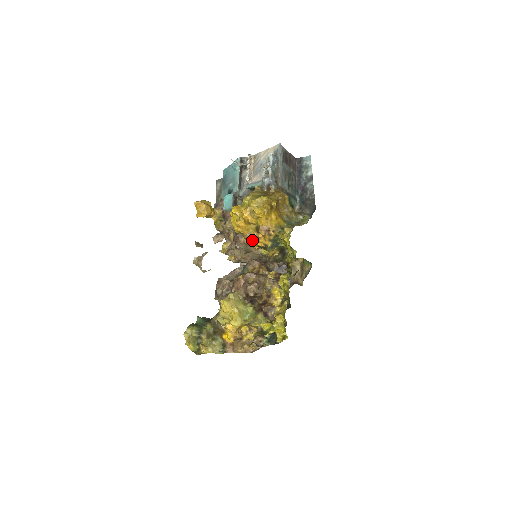
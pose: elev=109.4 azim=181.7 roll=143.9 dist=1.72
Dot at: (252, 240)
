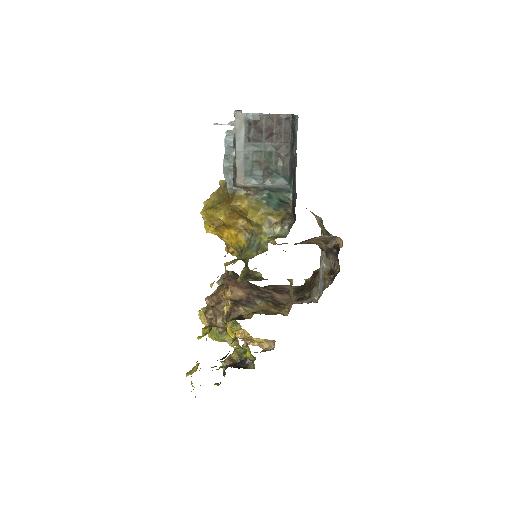
Dot at: occluded
